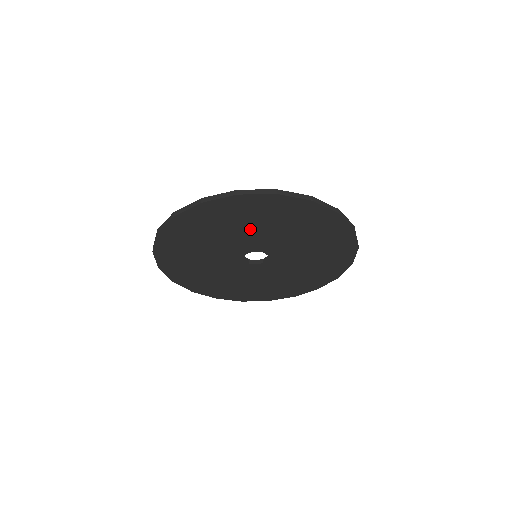
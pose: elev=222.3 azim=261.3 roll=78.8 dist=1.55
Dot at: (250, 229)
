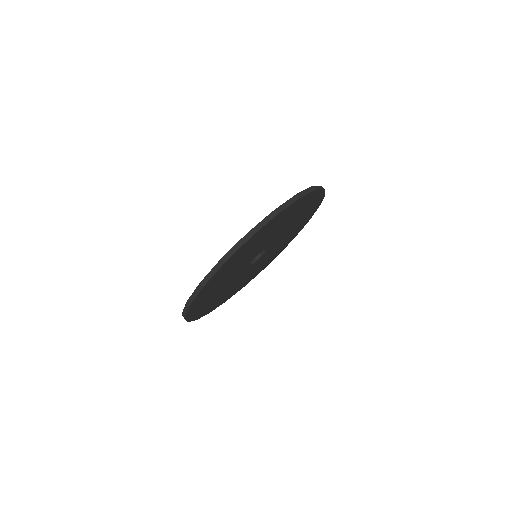
Dot at: (234, 269)
